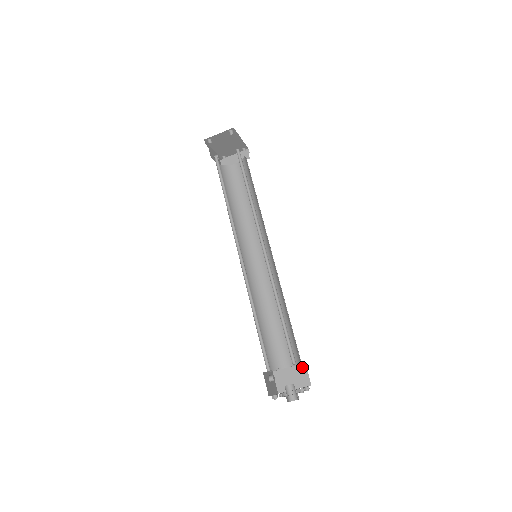
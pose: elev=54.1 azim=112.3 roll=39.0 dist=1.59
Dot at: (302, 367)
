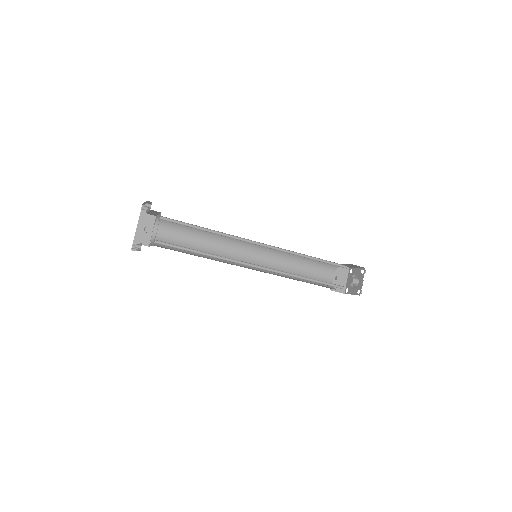
Dot at: occluded
